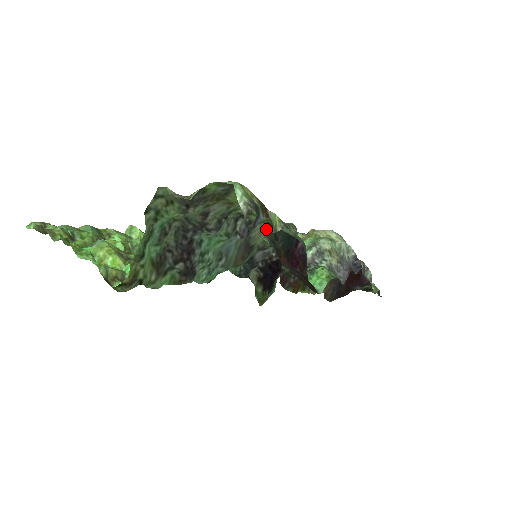
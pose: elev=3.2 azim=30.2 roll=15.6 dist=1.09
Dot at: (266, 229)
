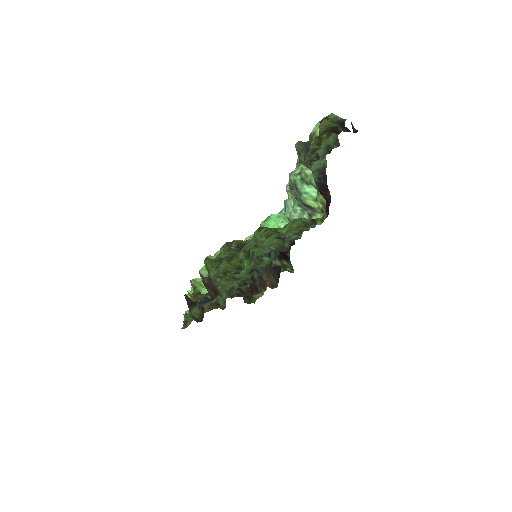
Dot at: occluded
